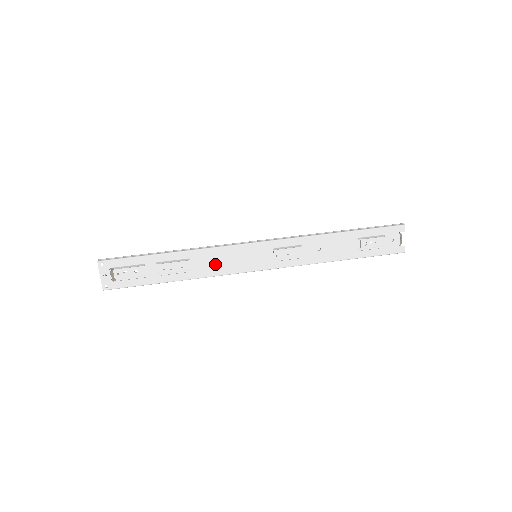
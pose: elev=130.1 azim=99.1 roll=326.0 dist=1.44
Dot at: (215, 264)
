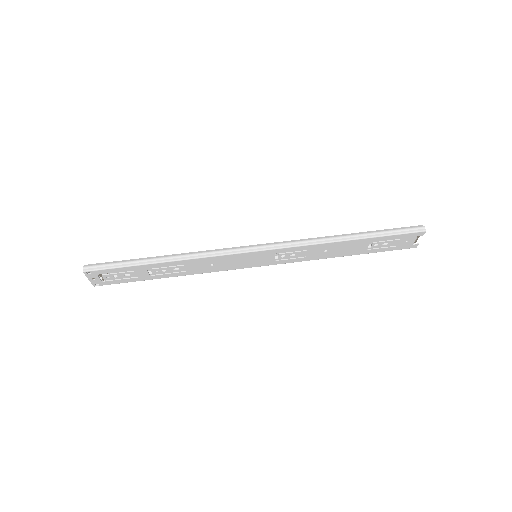
Dot at: (211, 266)
